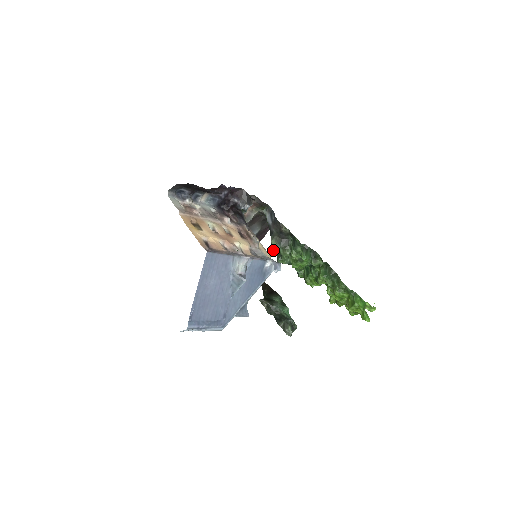
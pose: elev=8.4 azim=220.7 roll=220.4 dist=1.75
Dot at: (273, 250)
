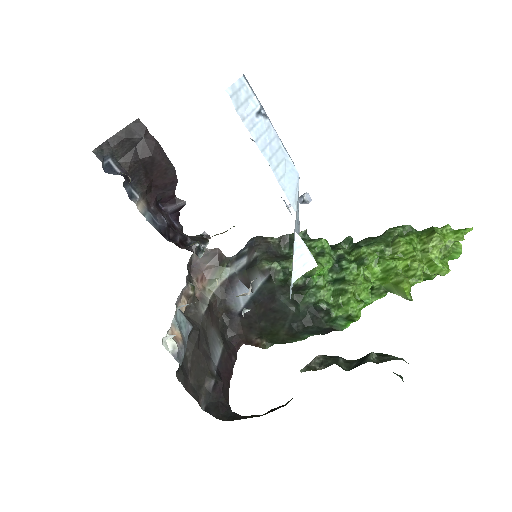
Dot at: (272, 273)
